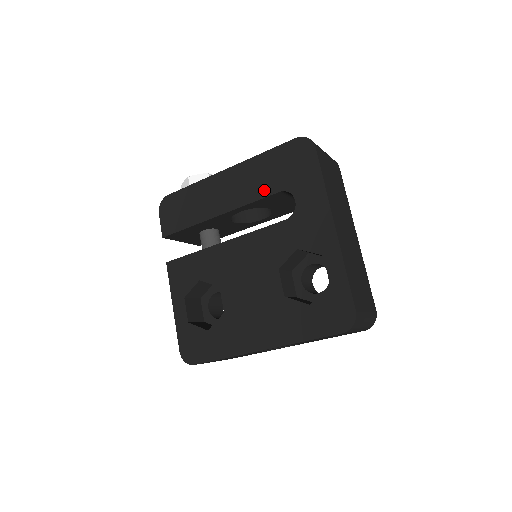
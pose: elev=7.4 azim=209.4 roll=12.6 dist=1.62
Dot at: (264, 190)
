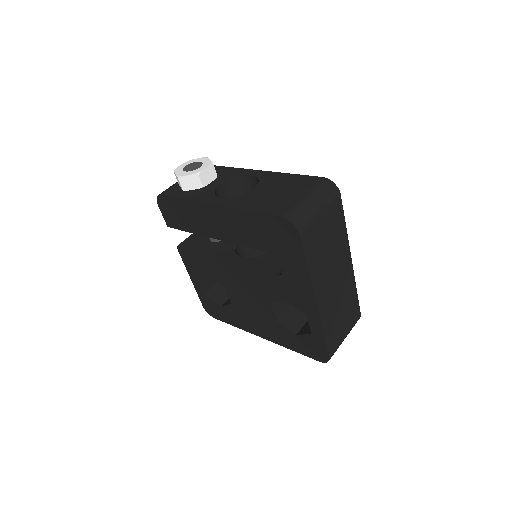
Dot at: (253, 243)
